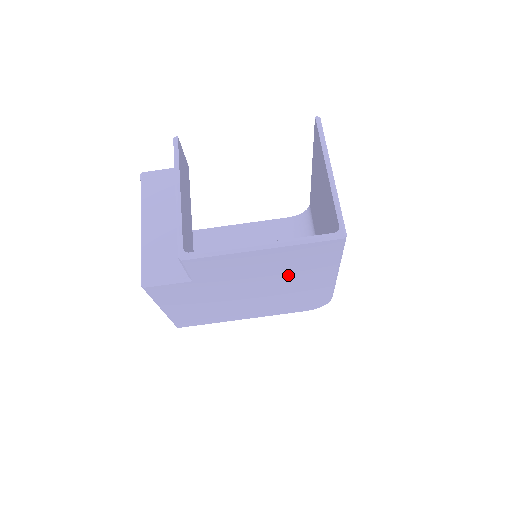
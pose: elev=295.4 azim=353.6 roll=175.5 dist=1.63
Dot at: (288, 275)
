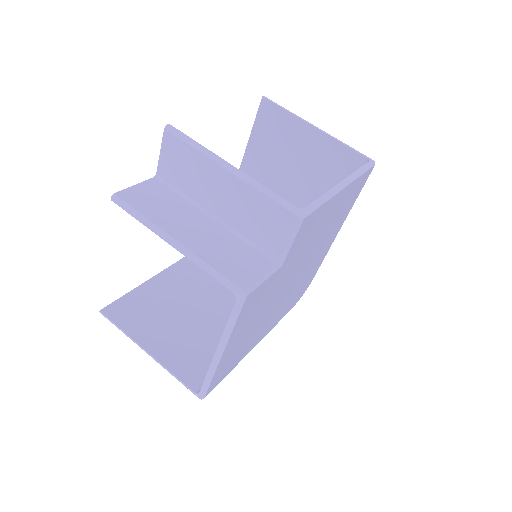
Dot at: (325, 237)
